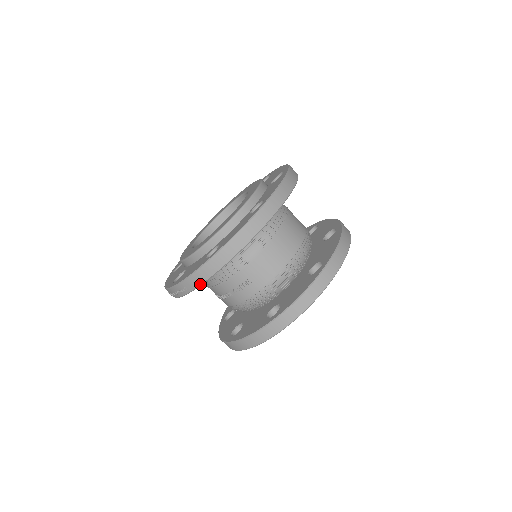
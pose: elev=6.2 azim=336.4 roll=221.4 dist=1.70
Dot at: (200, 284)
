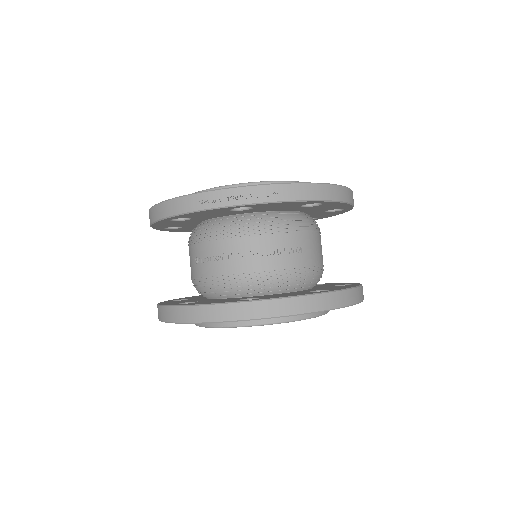
Dot at: (300, 199)
